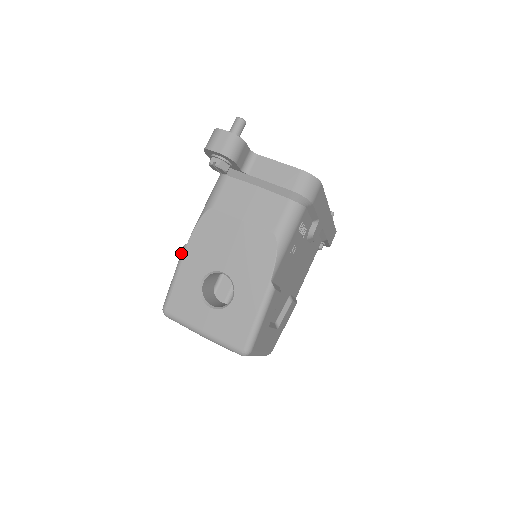
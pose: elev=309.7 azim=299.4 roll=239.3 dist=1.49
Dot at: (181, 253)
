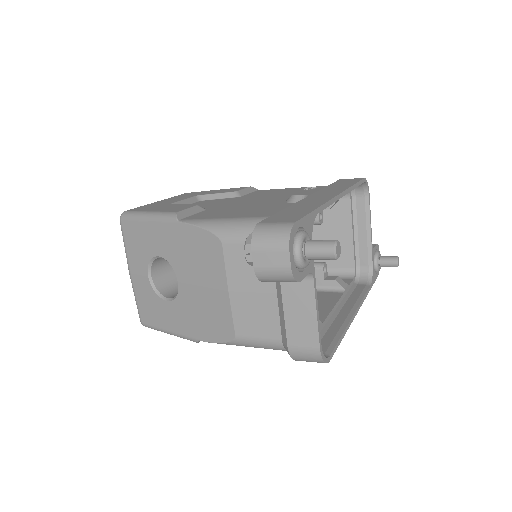
Dot at: (168, 216)
